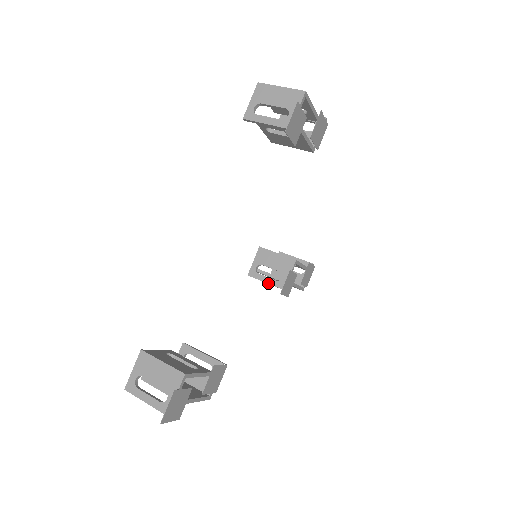
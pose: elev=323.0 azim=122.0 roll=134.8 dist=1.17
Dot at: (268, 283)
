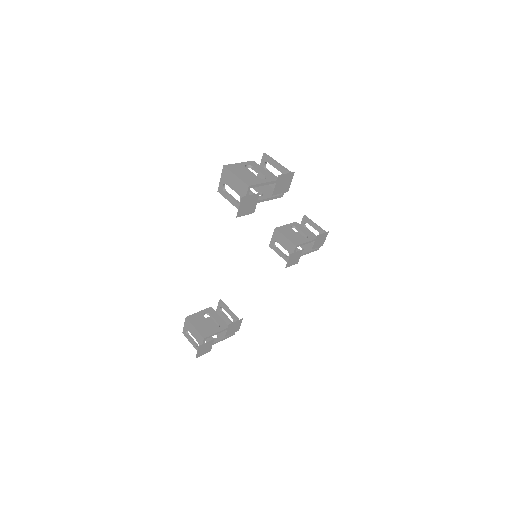
Dot at: (280, 256)
